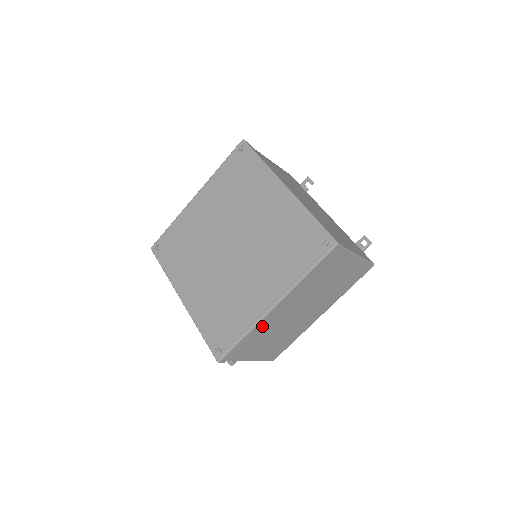
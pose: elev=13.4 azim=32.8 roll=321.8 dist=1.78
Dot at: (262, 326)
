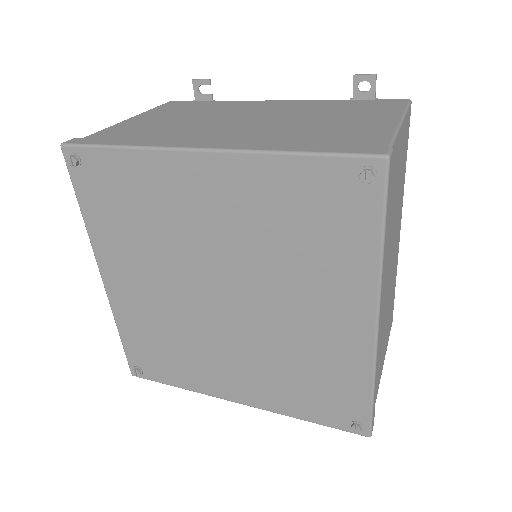
Dot at: occluded
